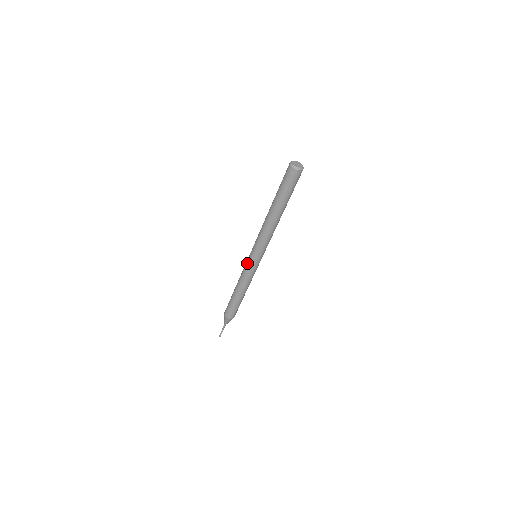
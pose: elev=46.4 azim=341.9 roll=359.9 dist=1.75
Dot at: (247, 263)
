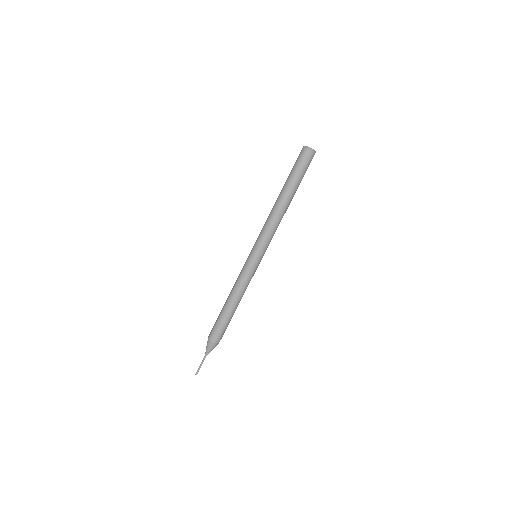
Dot at: (250, 266)
